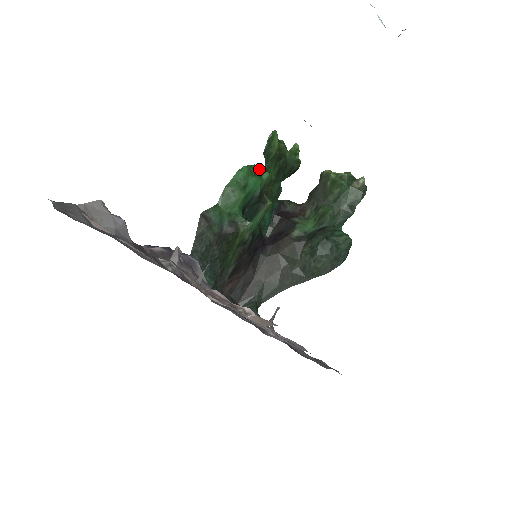
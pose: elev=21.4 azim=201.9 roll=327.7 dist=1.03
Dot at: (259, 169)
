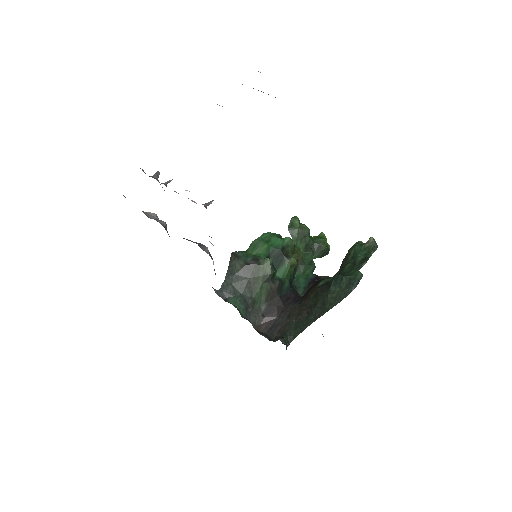
Dot at: occluded
